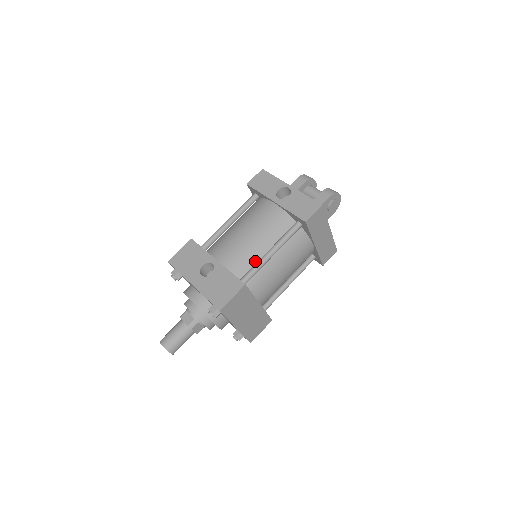
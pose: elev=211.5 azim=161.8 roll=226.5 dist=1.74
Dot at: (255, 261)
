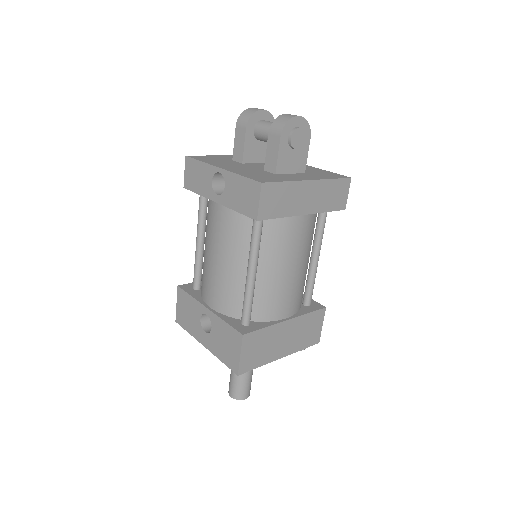
Dot at: (243, 289)
